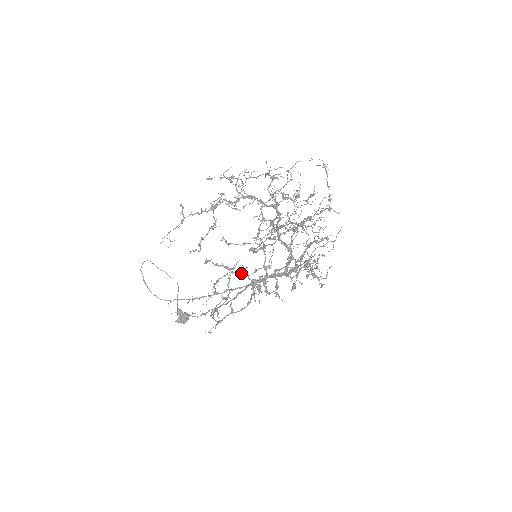
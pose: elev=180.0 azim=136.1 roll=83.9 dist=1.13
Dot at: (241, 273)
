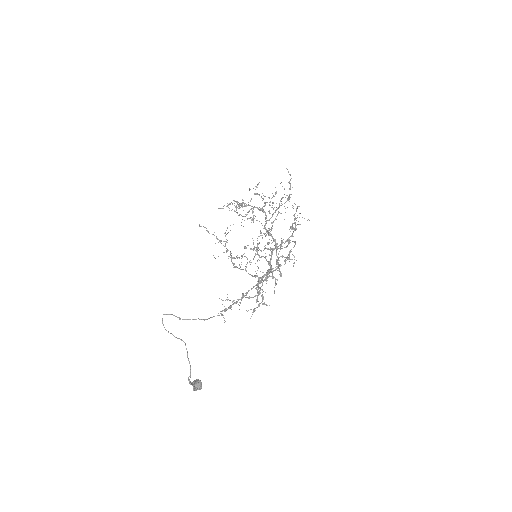
Dot at: (267, 249)
